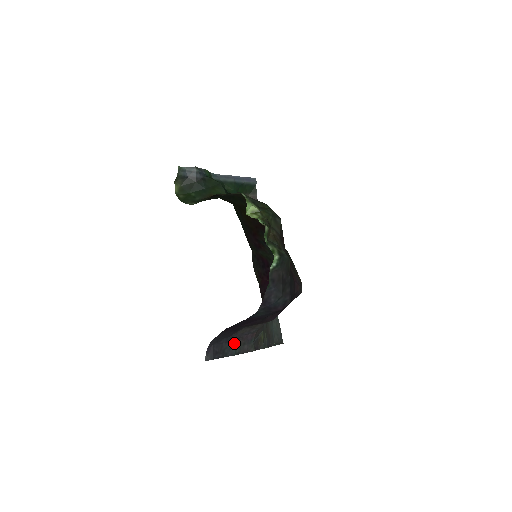
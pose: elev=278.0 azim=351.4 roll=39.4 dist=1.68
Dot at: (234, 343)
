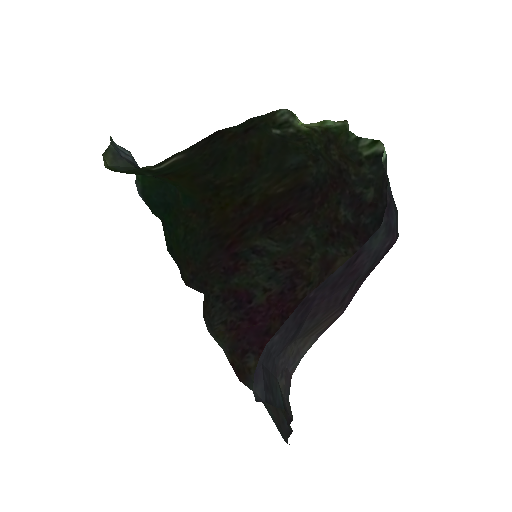
Dot at: (277, 382)
